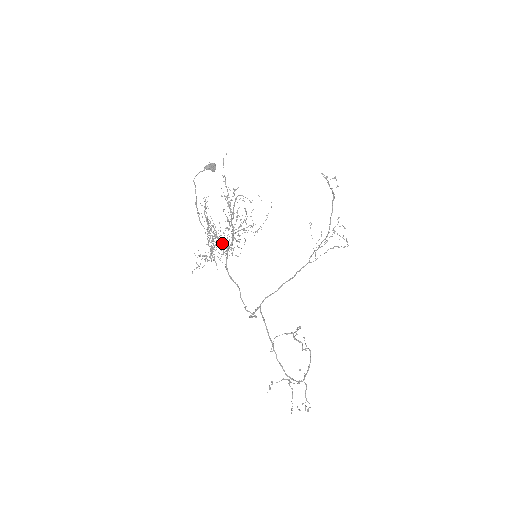
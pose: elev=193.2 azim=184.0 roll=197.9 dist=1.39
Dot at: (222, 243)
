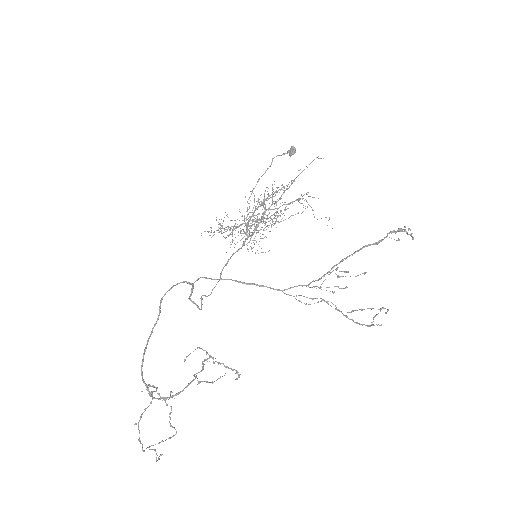
Dot at: (246, 227)
